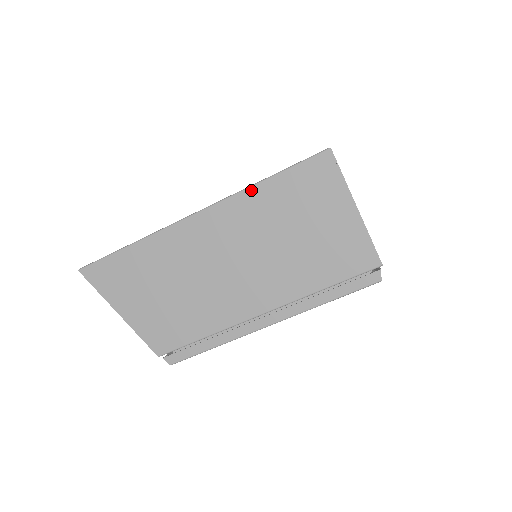
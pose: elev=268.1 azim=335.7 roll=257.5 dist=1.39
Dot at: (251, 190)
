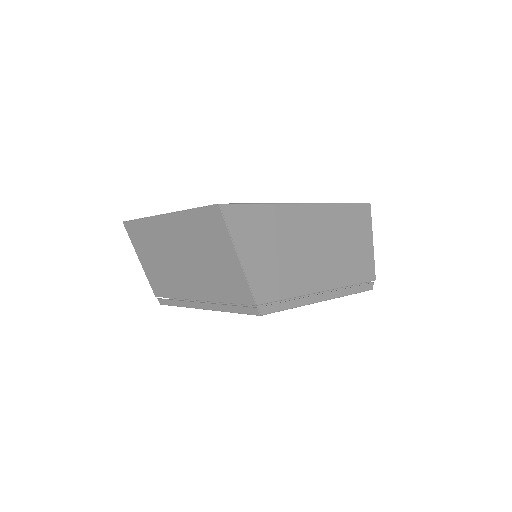
Dot at: (337, 206)
